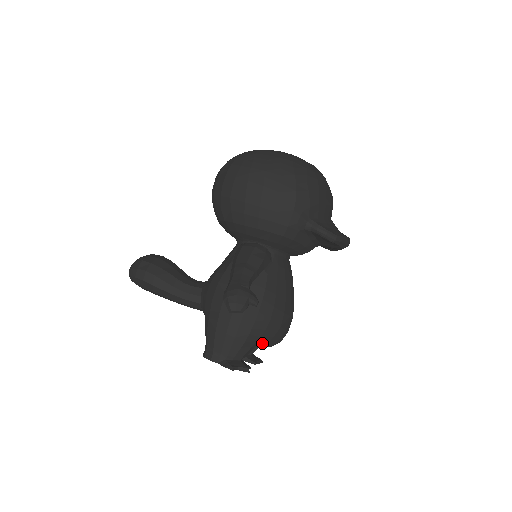
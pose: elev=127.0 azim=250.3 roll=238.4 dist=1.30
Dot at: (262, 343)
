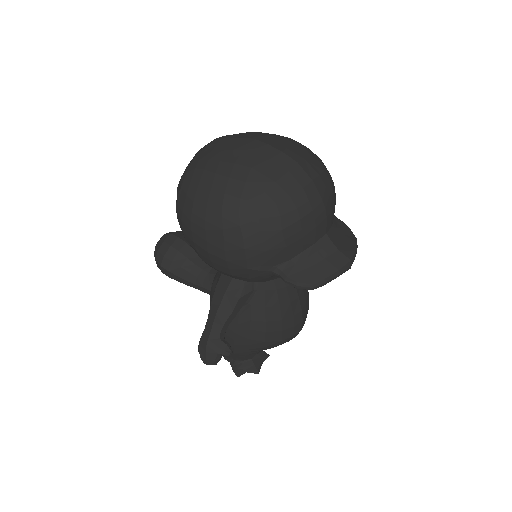
Dot at: (269, 348)
